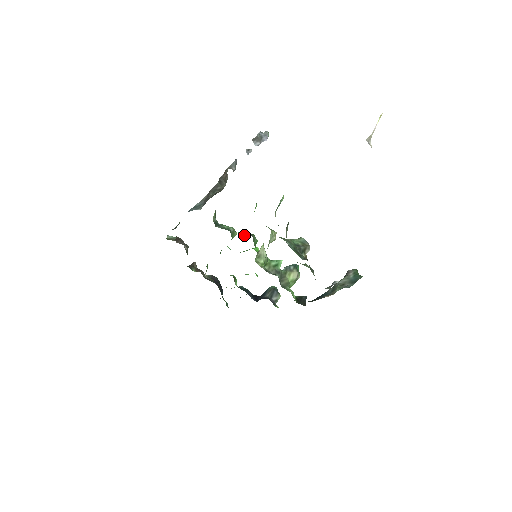
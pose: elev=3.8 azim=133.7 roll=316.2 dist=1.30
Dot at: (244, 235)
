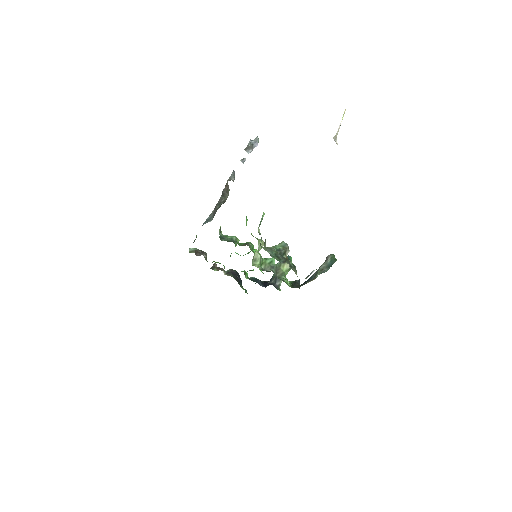
Dot at: (241, 245)
